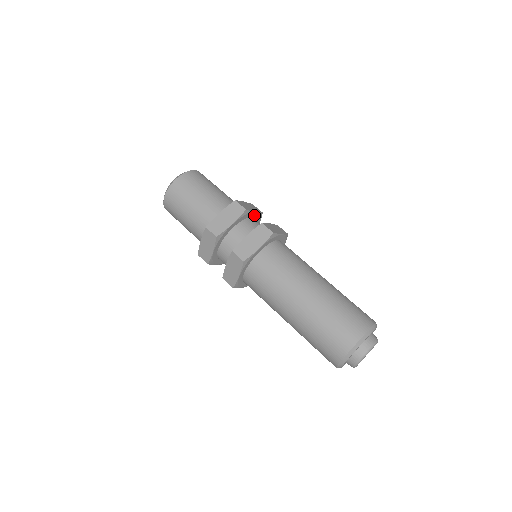
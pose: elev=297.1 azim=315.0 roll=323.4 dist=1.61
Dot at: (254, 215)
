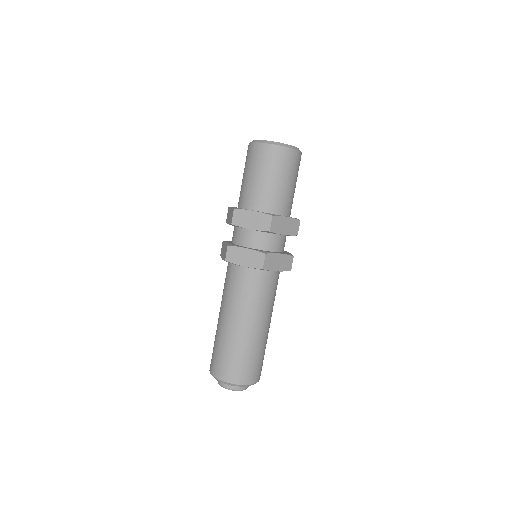
Dot at: occluded
